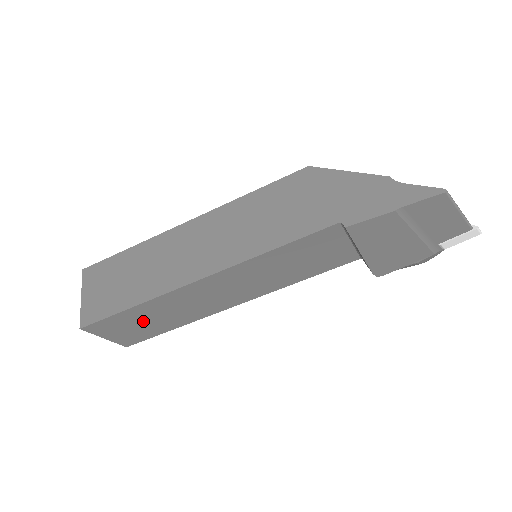
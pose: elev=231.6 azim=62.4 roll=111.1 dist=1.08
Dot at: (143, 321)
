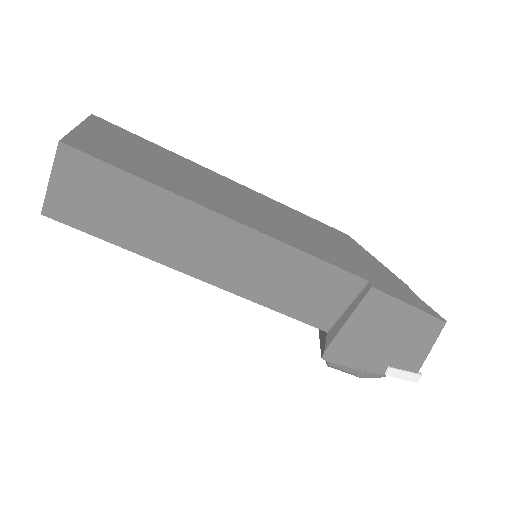
Dot at: (116, 204)
